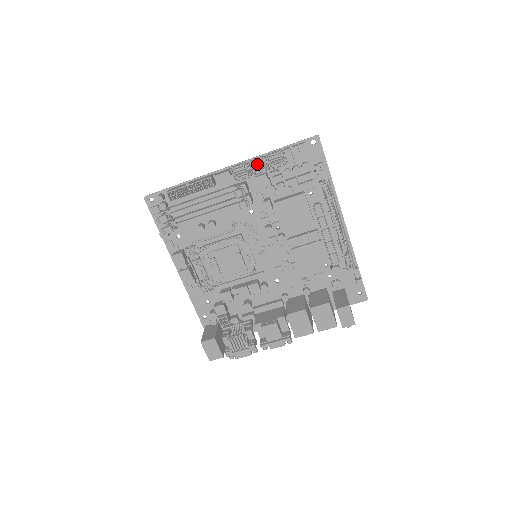
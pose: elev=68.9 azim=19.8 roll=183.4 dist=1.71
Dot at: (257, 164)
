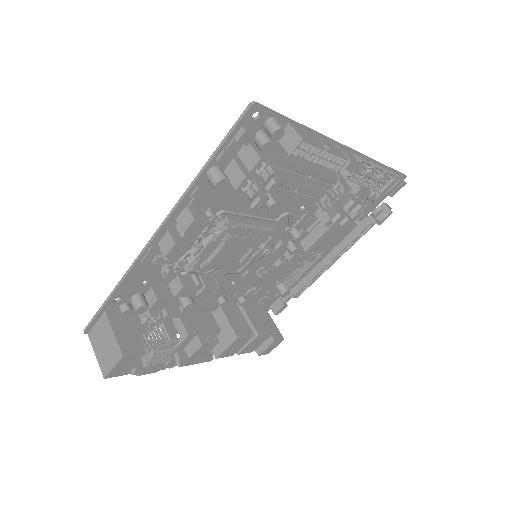
Dot at: occluded
